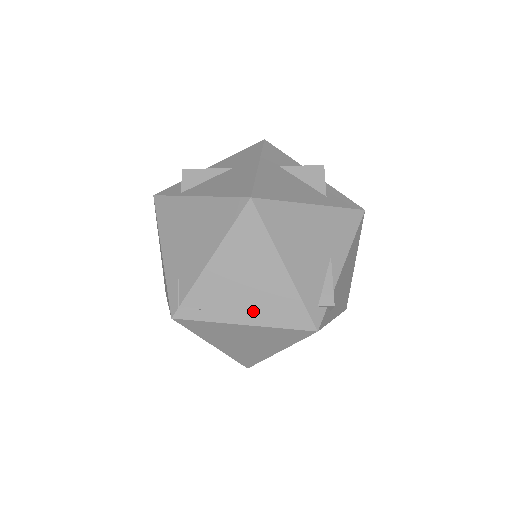
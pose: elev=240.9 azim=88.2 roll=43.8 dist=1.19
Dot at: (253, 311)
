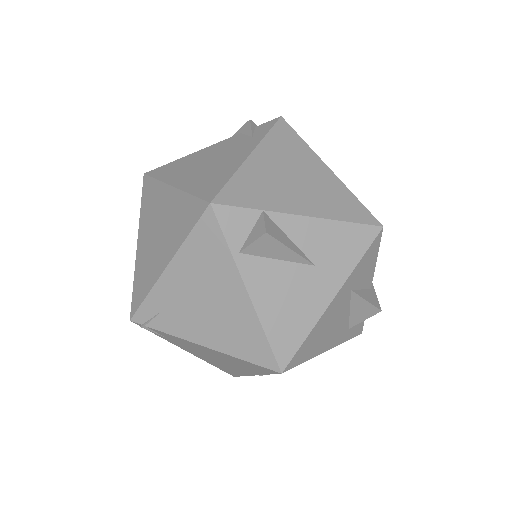
Dot at: (203, 357)
